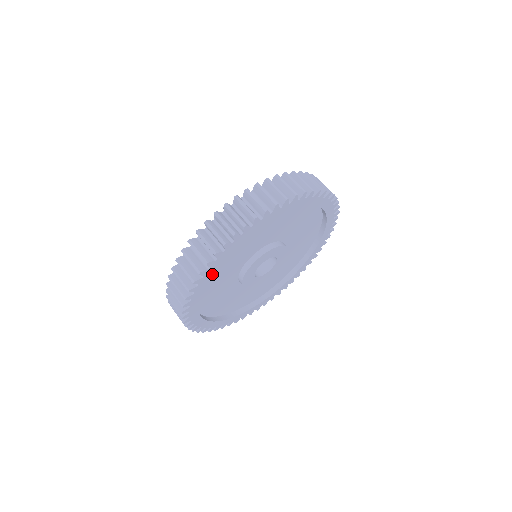
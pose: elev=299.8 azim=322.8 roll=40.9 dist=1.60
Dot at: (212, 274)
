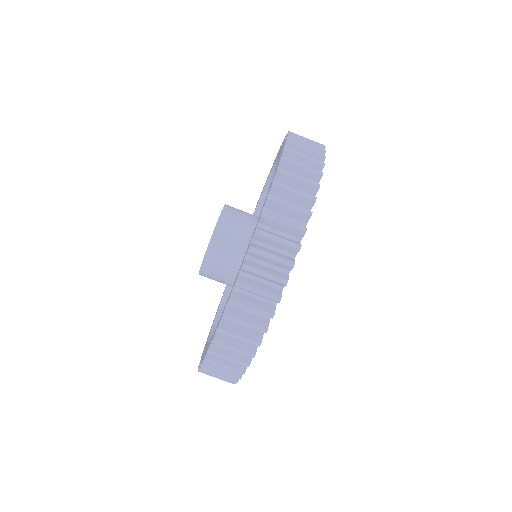
Dot at: occluded
